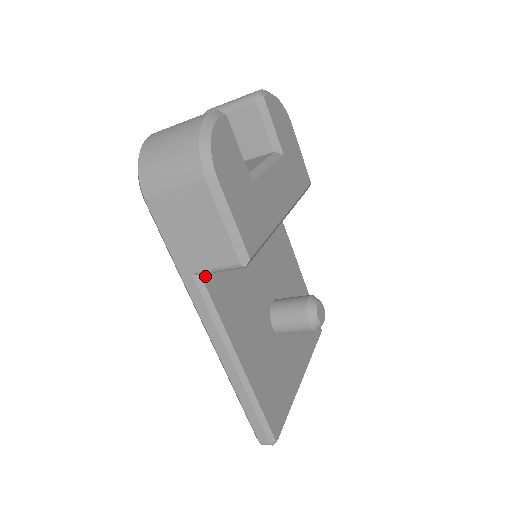
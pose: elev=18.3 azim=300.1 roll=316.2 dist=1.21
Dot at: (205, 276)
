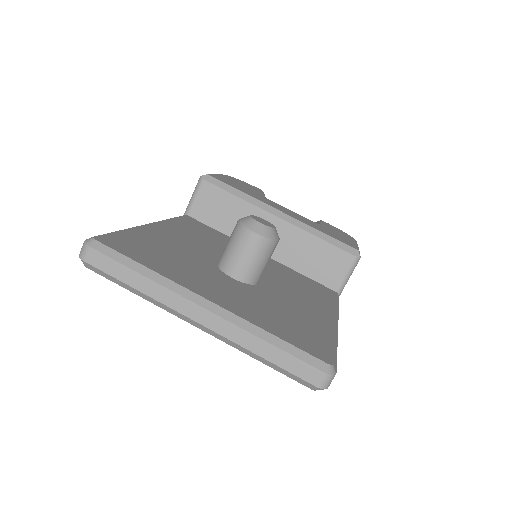
Dot at: (189, 217)
